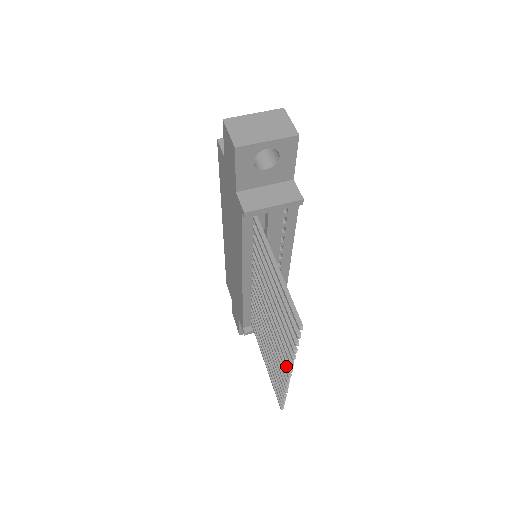
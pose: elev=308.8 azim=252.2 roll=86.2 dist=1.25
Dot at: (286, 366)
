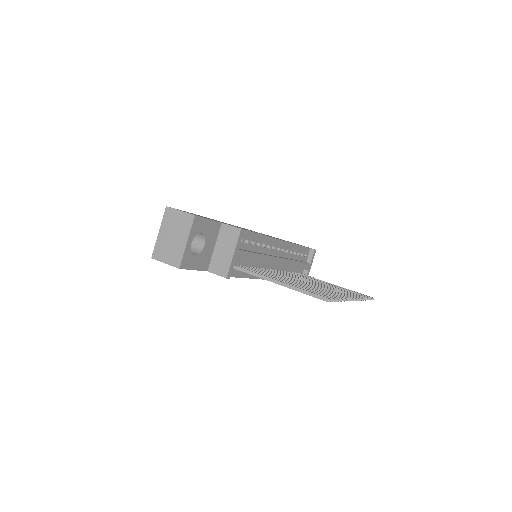
Dot at: occluded
